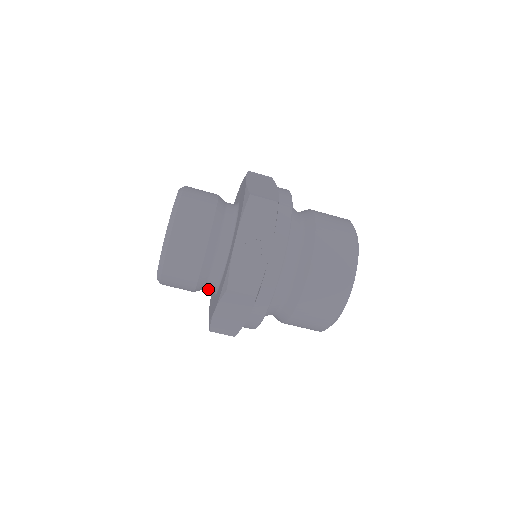
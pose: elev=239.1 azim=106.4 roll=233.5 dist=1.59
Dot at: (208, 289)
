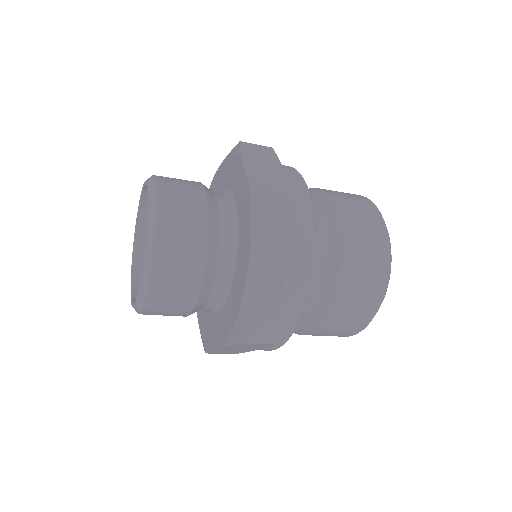
Dot at: occluded
